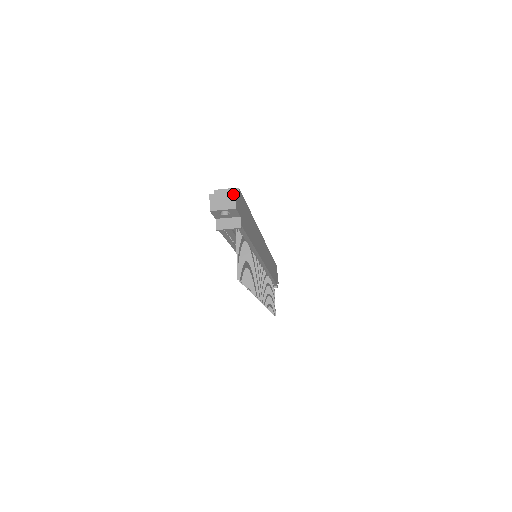
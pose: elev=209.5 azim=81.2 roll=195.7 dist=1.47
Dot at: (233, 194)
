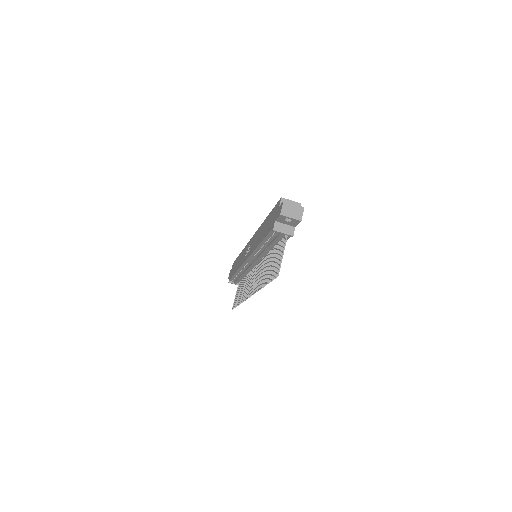
Dot at: (302, 208)
